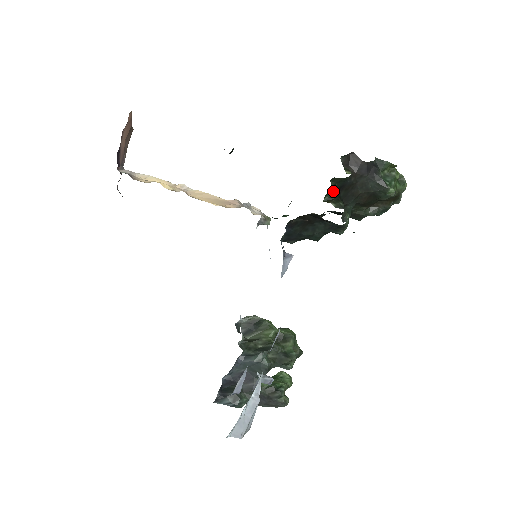
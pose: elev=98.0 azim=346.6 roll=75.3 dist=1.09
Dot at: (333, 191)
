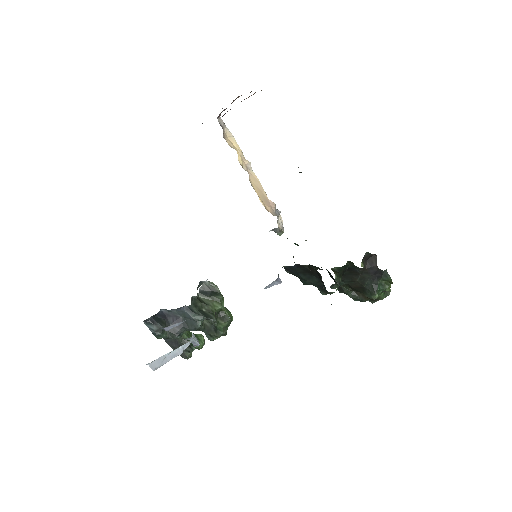
Dot at: (343, 267)
